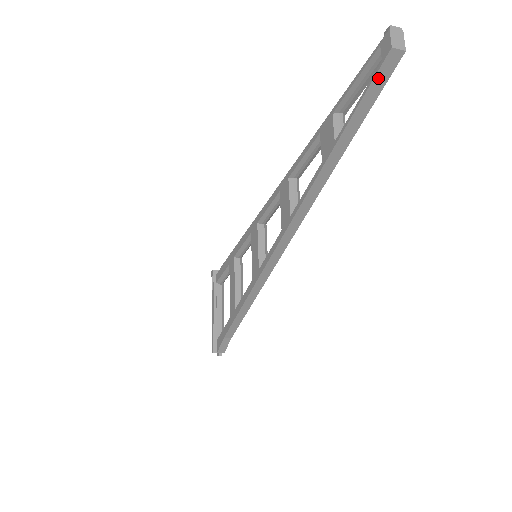
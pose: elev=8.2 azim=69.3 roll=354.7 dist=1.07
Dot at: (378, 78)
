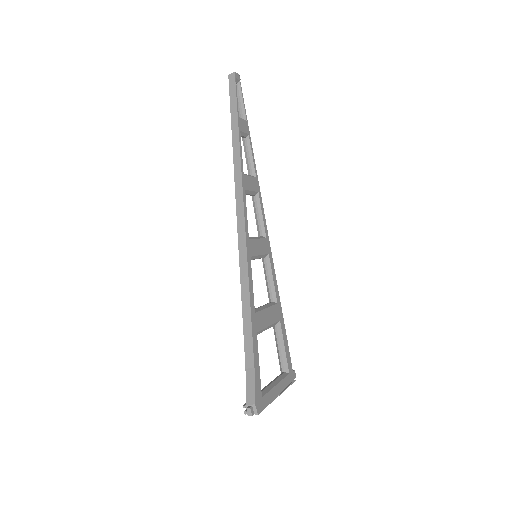
Dot at: (231, 86)
